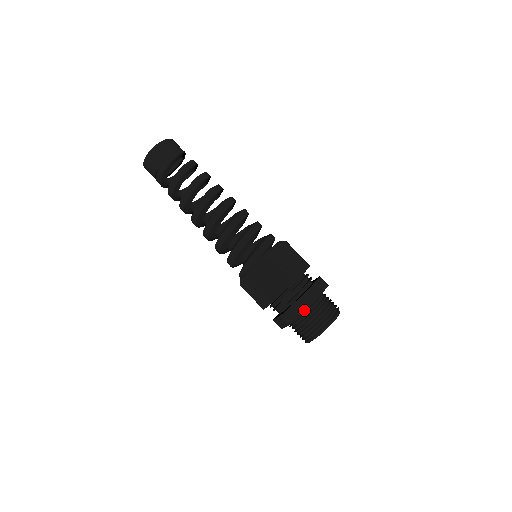
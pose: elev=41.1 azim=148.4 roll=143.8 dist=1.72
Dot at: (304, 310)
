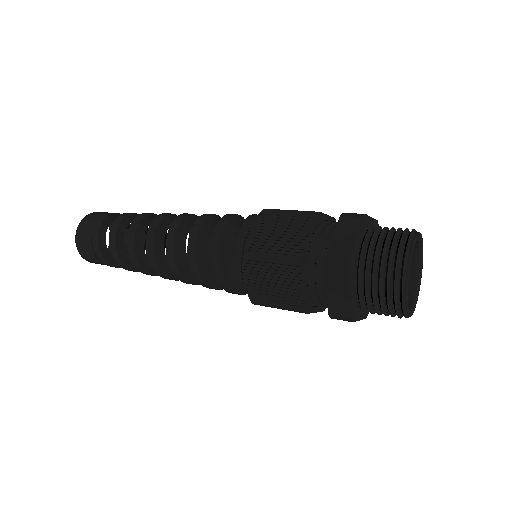
Dot at: (355, 234)
